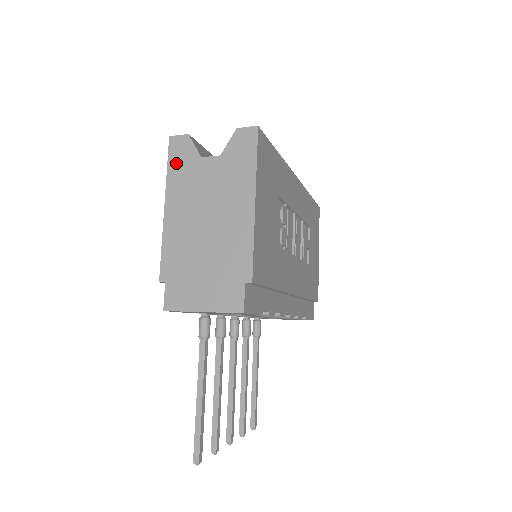
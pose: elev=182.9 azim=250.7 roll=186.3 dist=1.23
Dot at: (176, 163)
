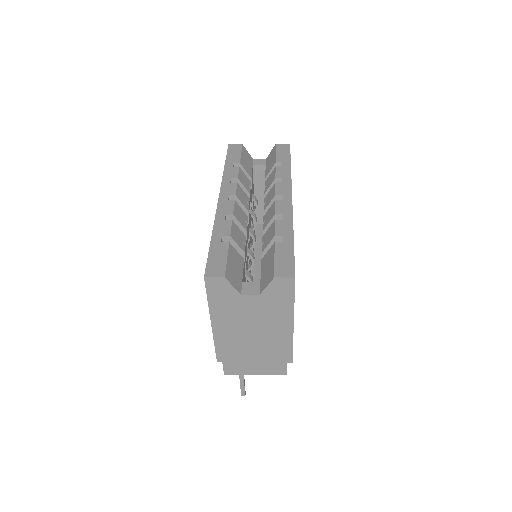
Dot at: (216, 297)
